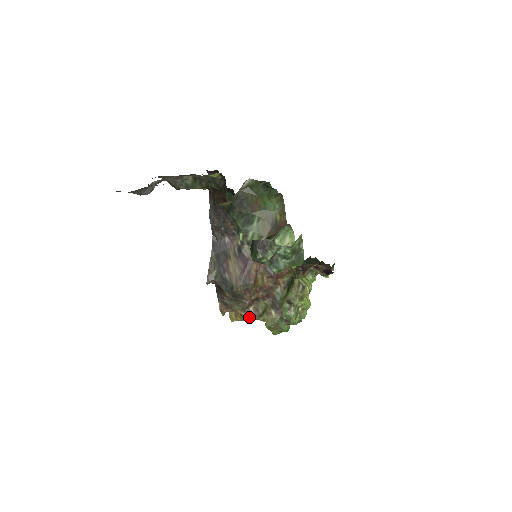
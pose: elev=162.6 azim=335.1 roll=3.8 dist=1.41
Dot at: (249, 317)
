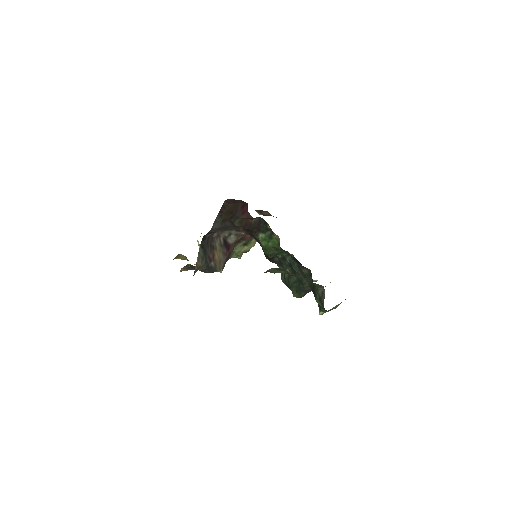
Dot at: occluded
